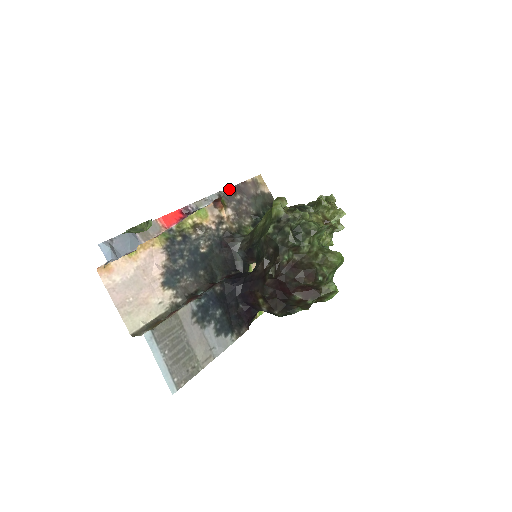
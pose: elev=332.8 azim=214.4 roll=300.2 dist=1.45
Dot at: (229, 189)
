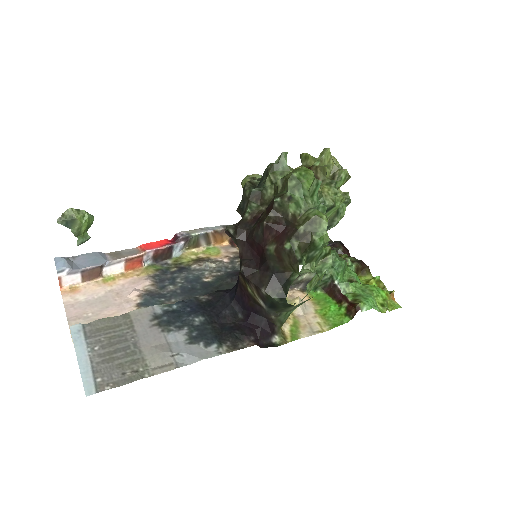
Dot at: occluded
